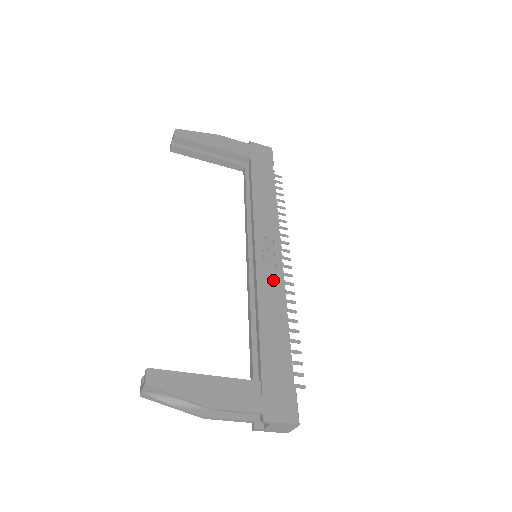
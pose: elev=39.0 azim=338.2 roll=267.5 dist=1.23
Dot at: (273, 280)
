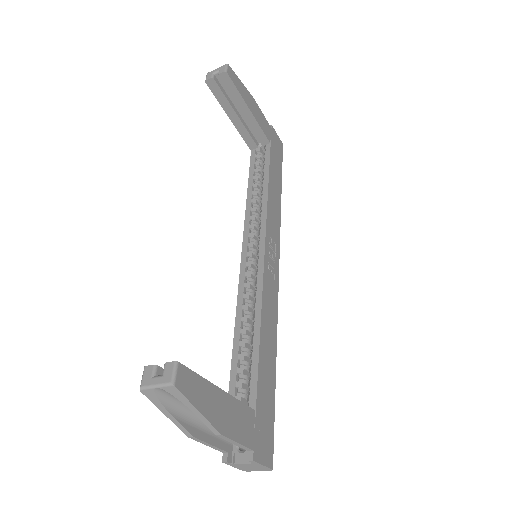
Dot at: (272, 294)
